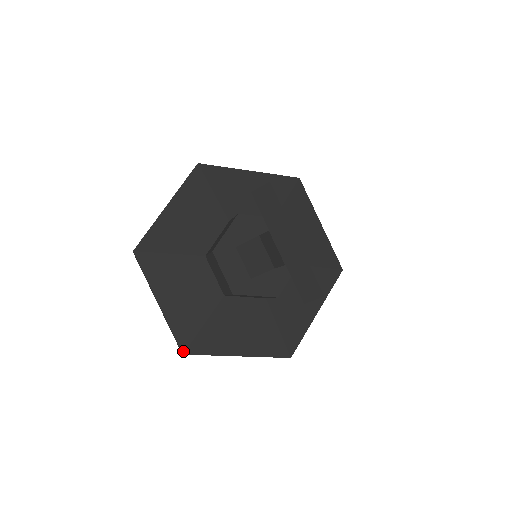
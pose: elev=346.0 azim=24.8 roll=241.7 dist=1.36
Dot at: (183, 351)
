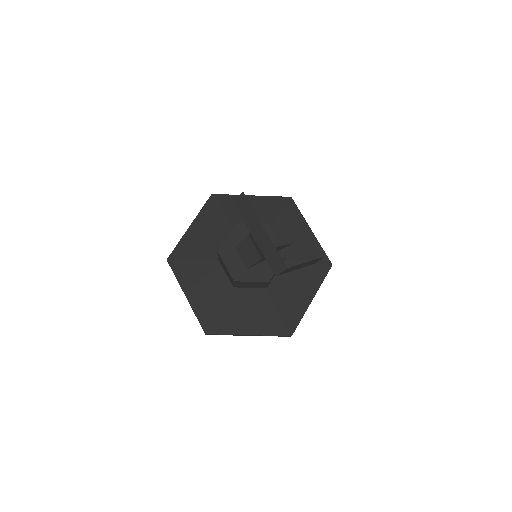
Dot at: (205, 331)
